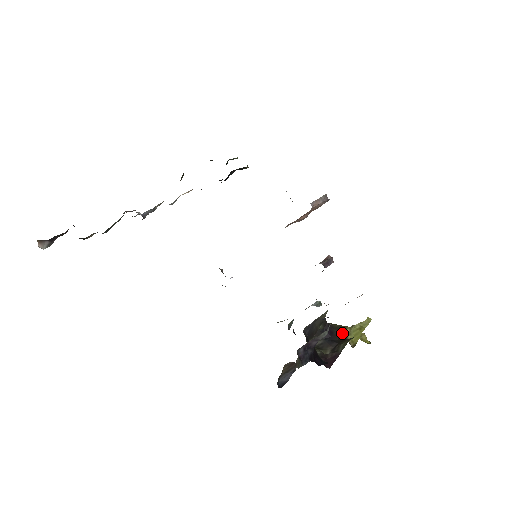
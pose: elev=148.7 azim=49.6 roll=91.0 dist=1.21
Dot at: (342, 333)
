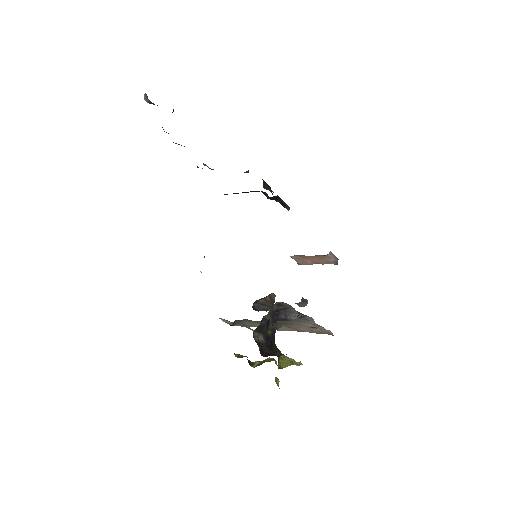
Dot at: occluded
